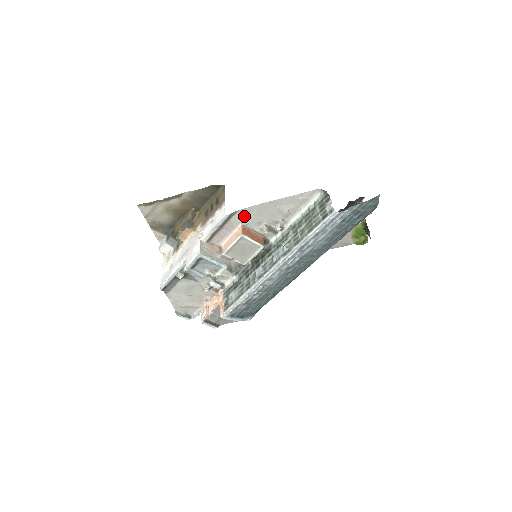
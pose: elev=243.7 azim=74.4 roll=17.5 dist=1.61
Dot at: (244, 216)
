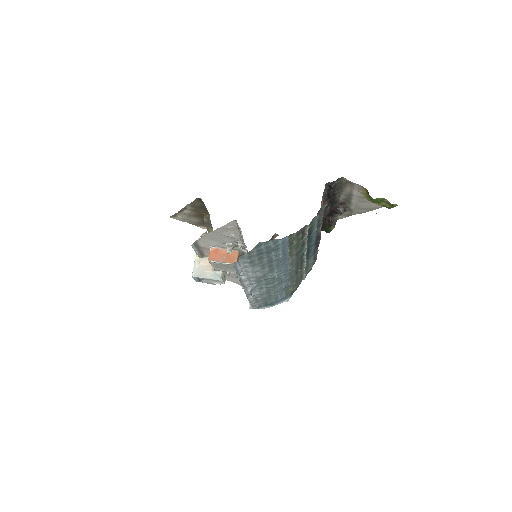
Dot at: (206, 242)
